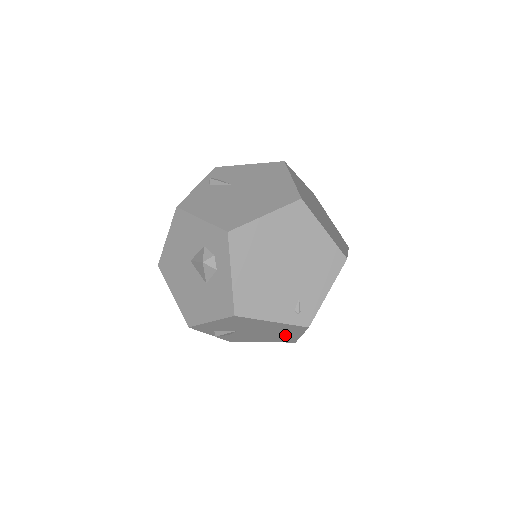
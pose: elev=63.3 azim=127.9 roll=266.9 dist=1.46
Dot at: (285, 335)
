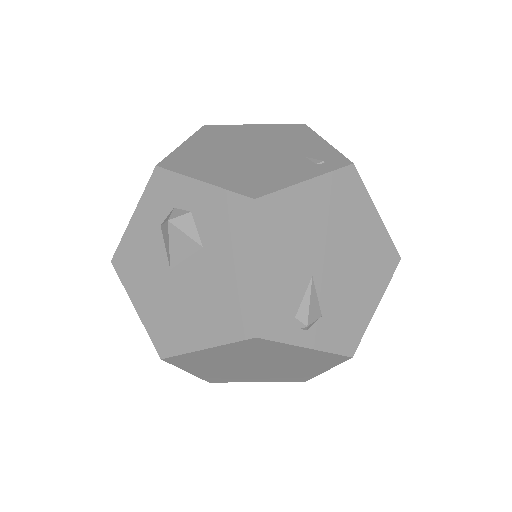
Dot at: (366, 235)
